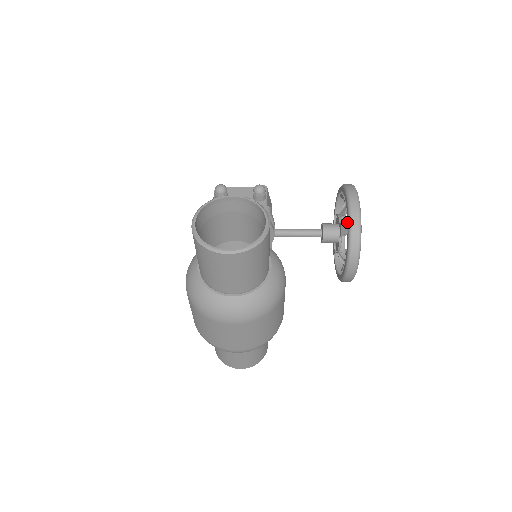
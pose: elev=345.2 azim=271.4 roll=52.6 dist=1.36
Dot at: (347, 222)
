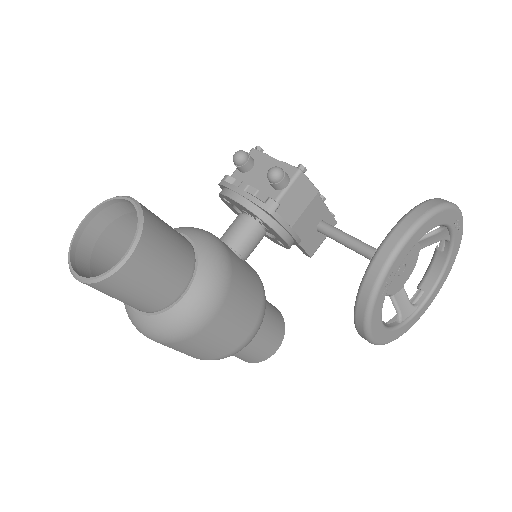
Dot at: occluded
